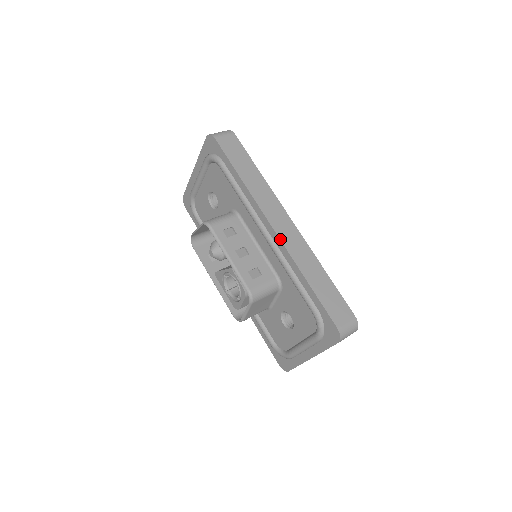
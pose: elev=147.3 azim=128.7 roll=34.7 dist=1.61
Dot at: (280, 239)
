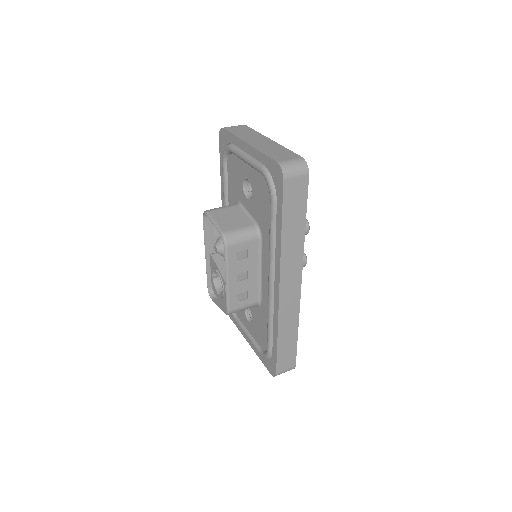
Dot at: (279, 302)
